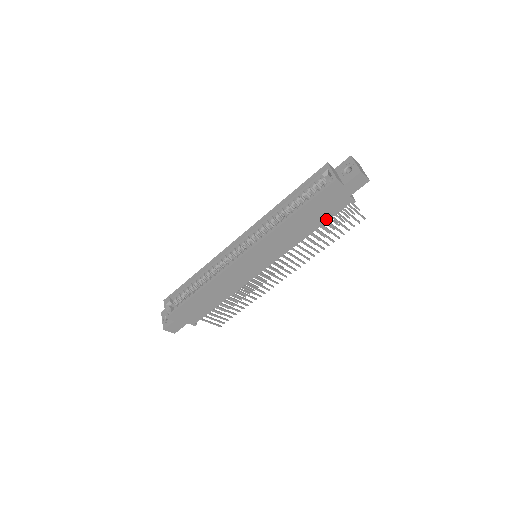
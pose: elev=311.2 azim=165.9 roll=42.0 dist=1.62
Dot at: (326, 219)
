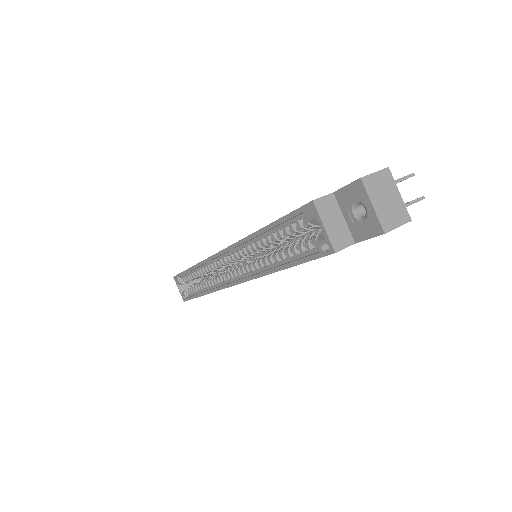
Dot at: occluded
